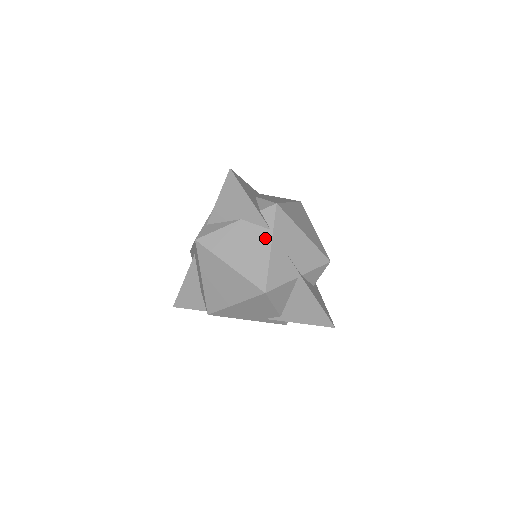
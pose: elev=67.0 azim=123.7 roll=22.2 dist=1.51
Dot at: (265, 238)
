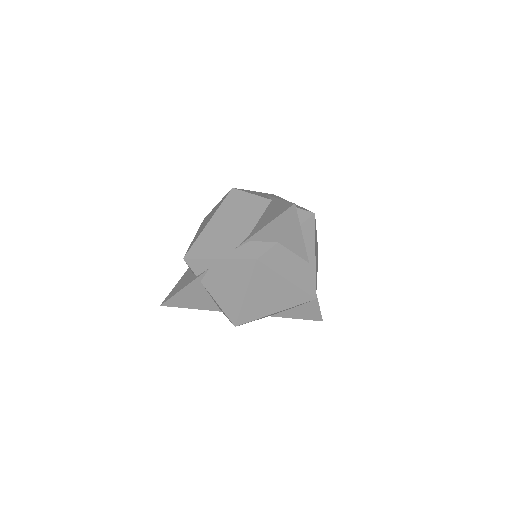
Dot at: occluded
